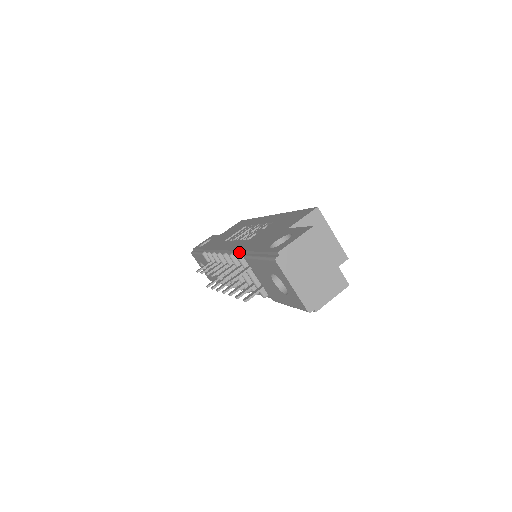
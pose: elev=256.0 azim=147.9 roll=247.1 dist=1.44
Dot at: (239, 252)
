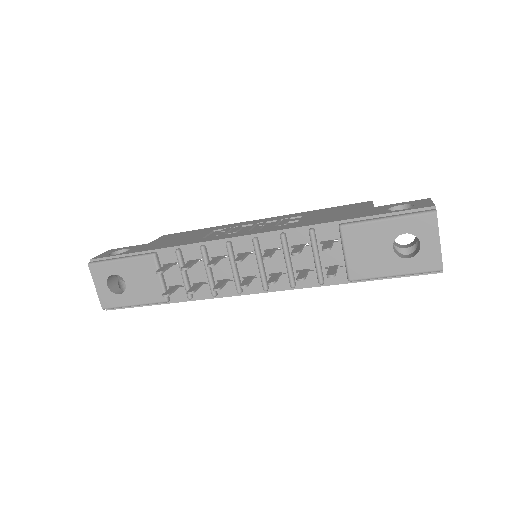
Dot at: (311, 227)
